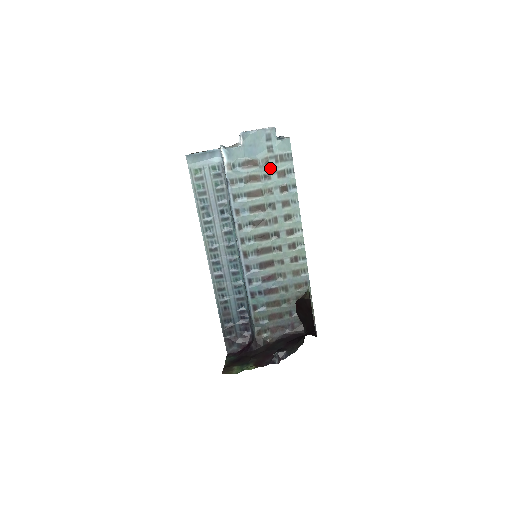
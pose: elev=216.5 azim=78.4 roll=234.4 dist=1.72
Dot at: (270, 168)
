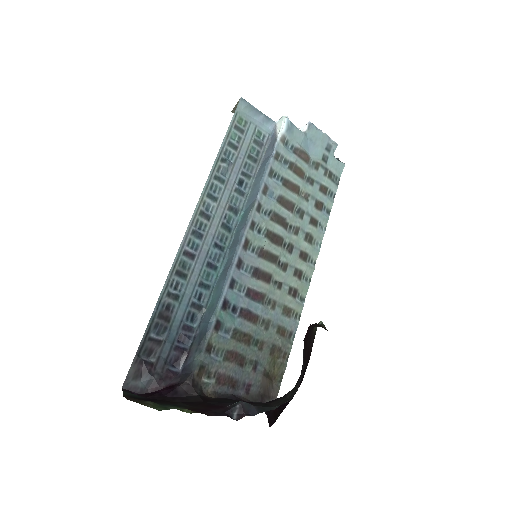
Dot at: (317, 175)
